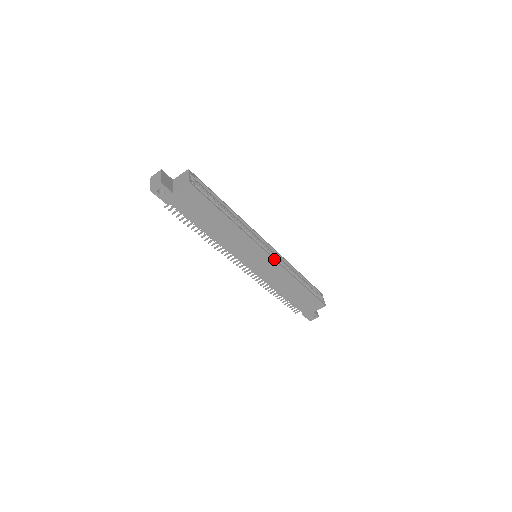
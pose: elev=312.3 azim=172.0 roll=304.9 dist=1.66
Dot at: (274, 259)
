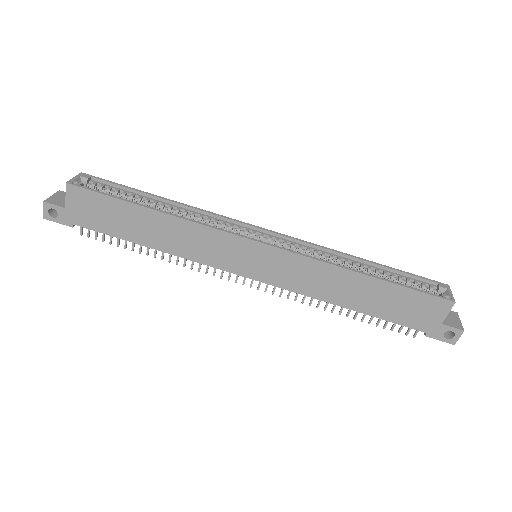
Dot at: (273, 246)
